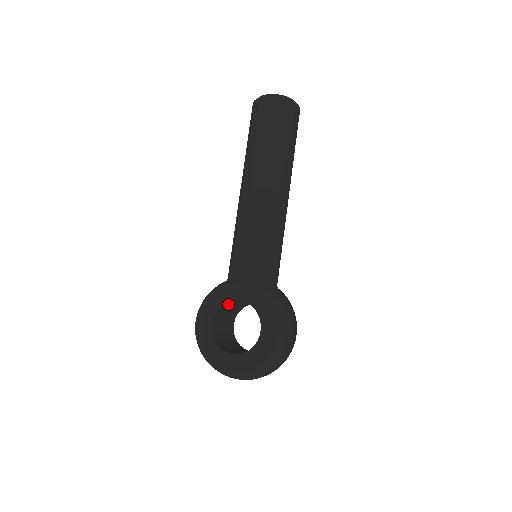
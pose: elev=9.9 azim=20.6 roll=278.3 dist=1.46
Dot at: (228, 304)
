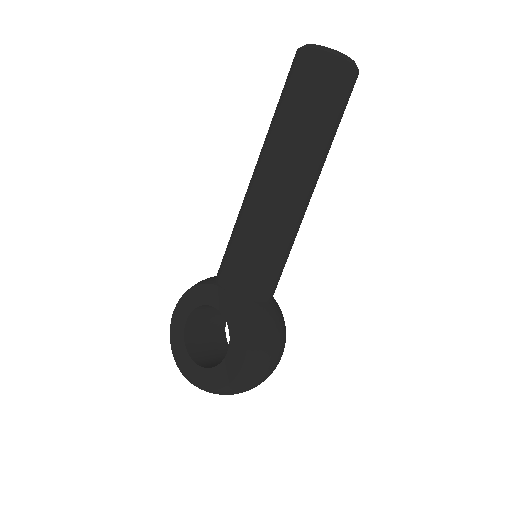
Dot at: occluded
